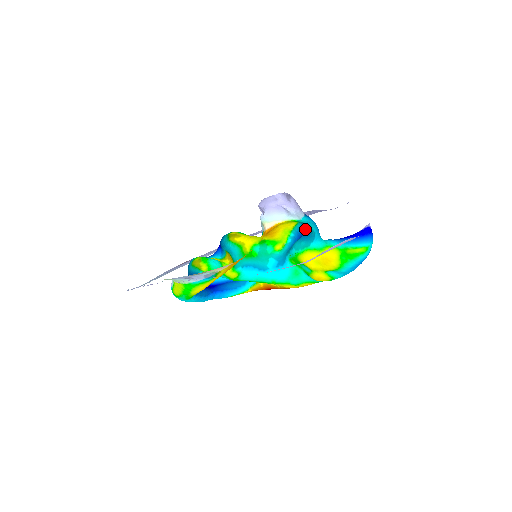
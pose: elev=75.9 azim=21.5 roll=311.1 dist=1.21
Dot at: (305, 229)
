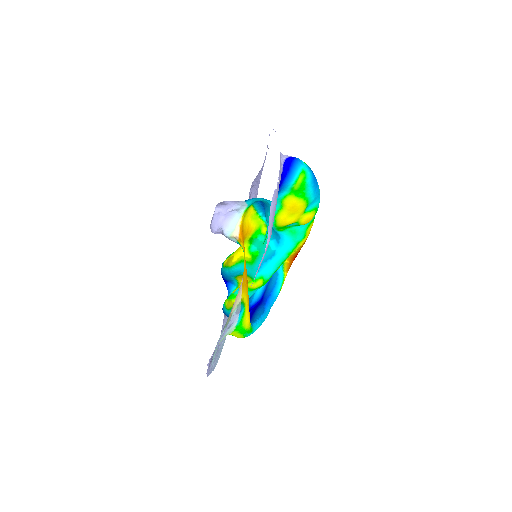
Dot at: (261, 203)
